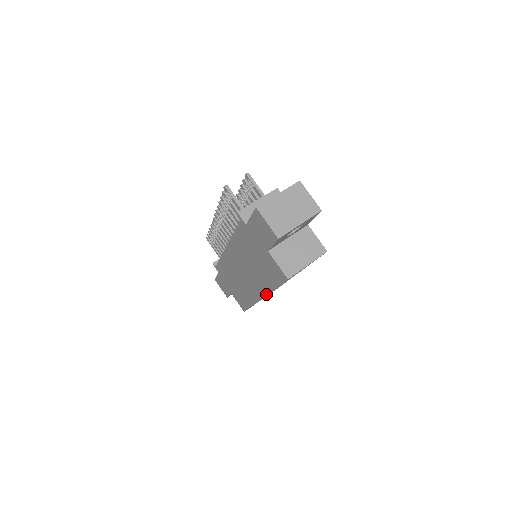
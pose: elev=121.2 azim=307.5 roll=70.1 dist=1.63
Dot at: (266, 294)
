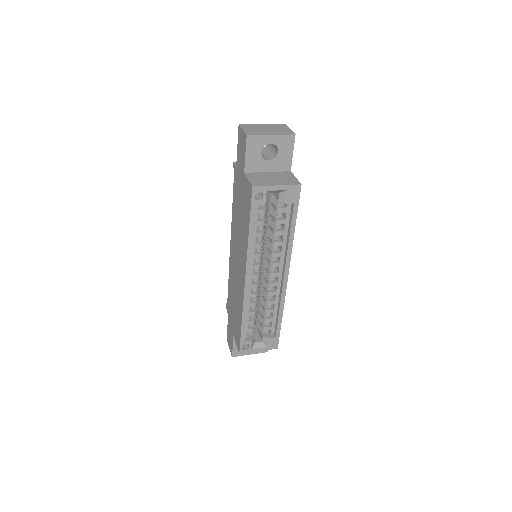
Dot at: (246, 260)
